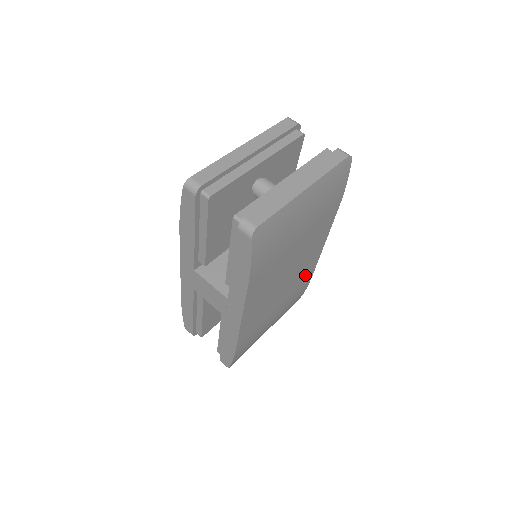
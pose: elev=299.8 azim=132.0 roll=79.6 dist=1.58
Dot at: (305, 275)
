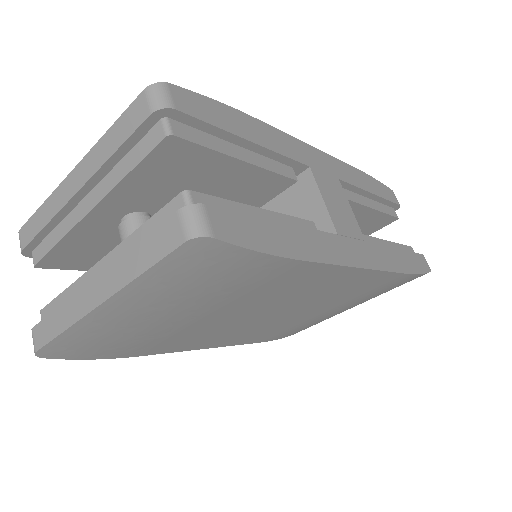
Dot at: (362, 285)
